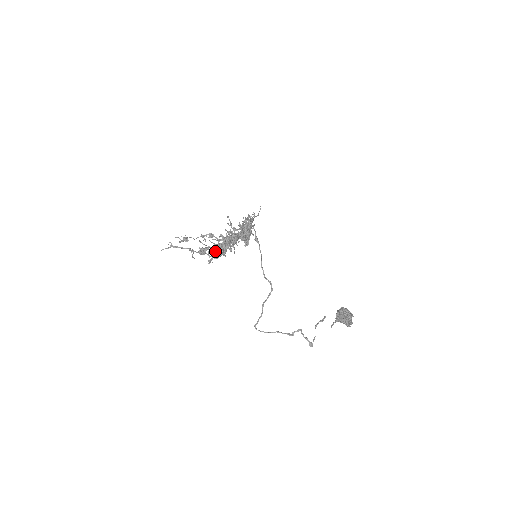
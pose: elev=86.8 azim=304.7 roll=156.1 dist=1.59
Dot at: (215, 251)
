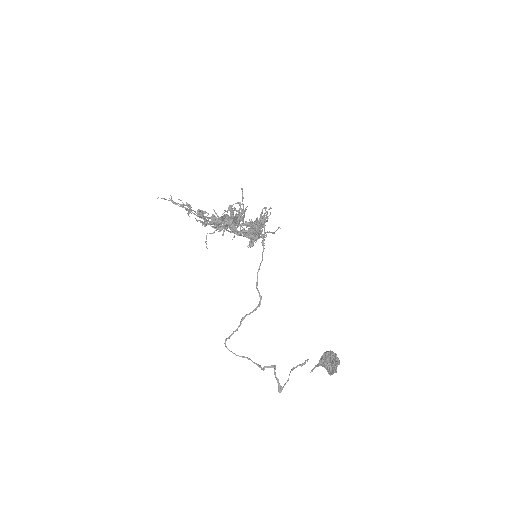
Dot at: (214, 218)
